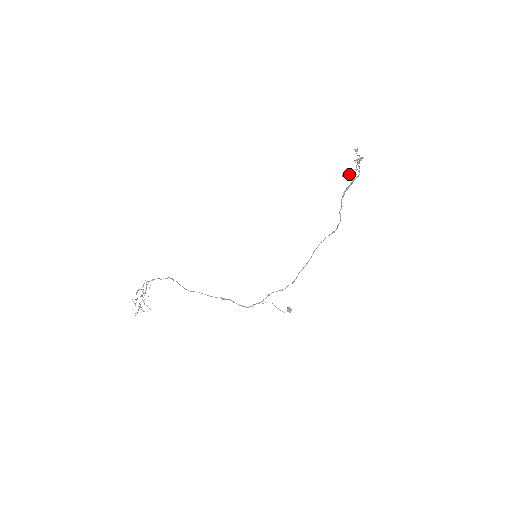
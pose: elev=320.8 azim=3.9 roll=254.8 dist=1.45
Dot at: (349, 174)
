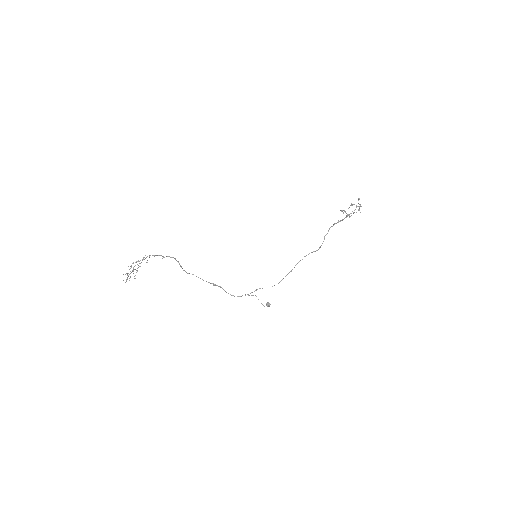
Dot at: (349, 215)
